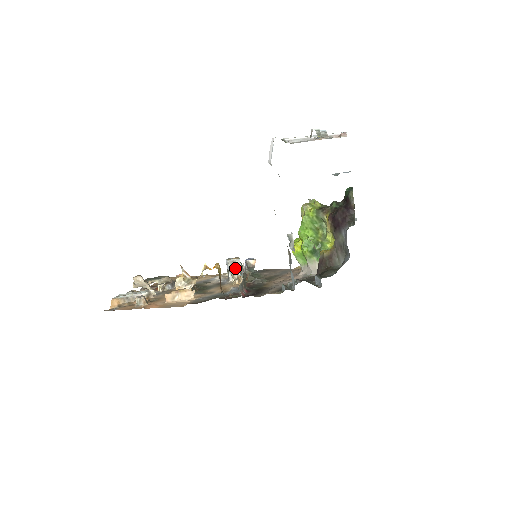
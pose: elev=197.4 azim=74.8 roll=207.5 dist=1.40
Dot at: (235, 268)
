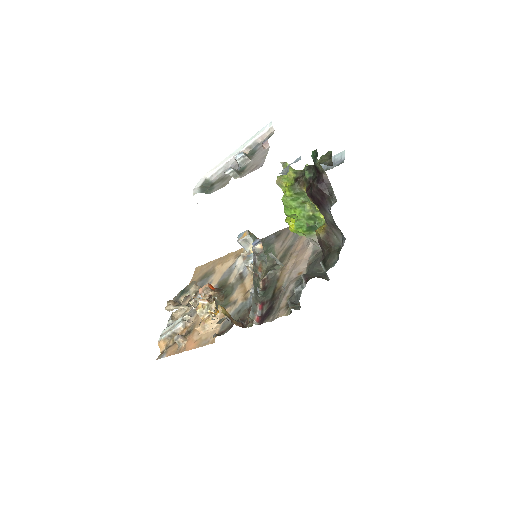
Dot at: (250, 244)
